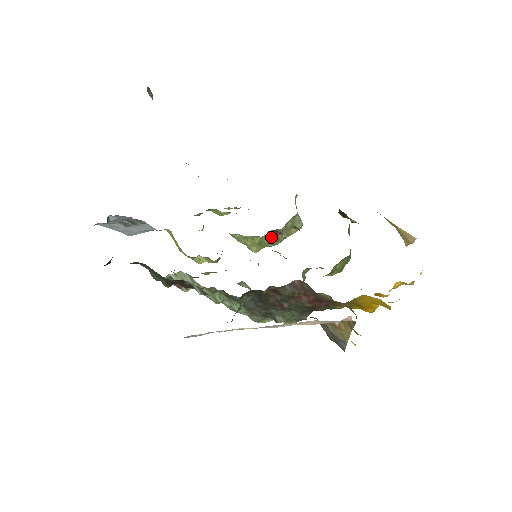
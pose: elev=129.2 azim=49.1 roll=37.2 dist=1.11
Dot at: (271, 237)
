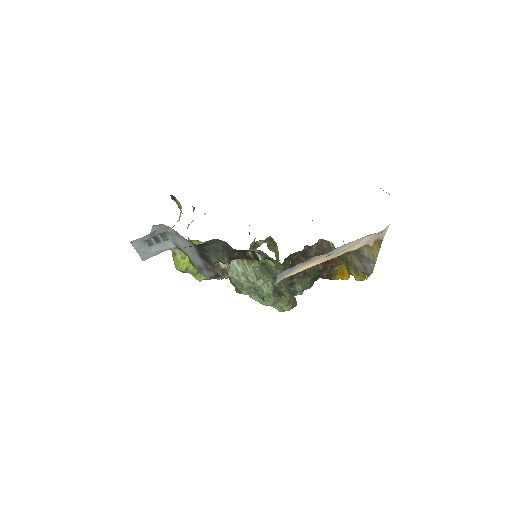
Dot at: occluded
